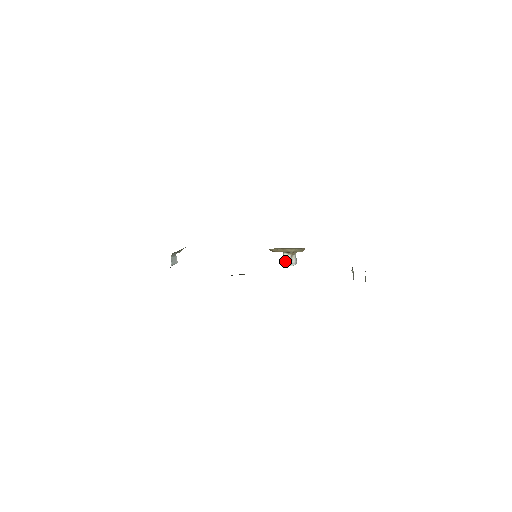
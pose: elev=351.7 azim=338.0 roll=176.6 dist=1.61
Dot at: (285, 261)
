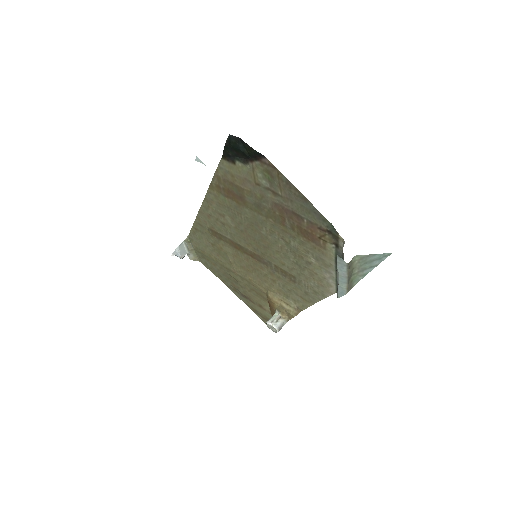
Dot at: (271, 318)
